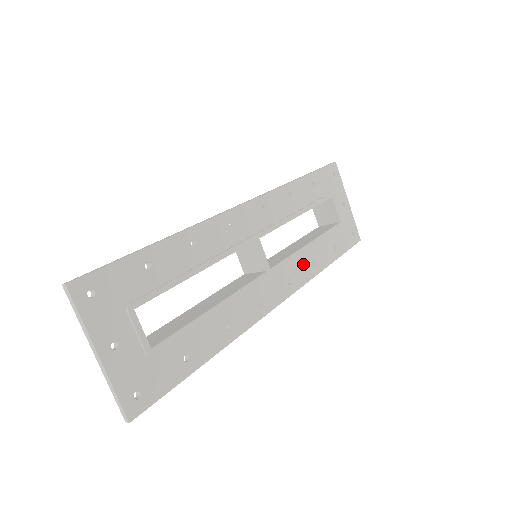
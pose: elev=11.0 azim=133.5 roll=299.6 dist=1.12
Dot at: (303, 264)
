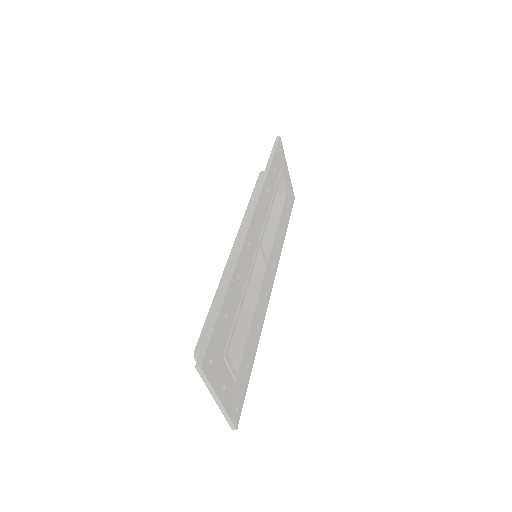
Dot at: (277, 245)
